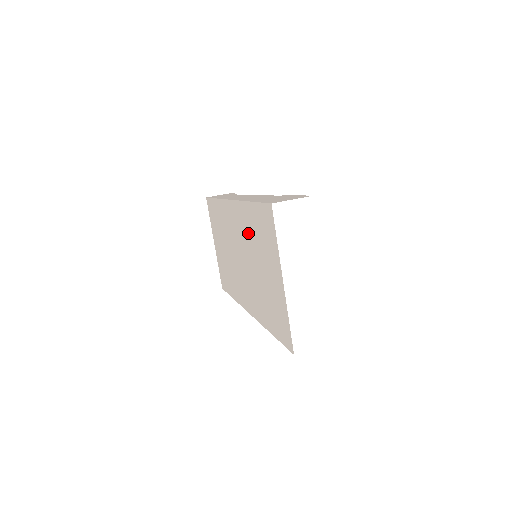
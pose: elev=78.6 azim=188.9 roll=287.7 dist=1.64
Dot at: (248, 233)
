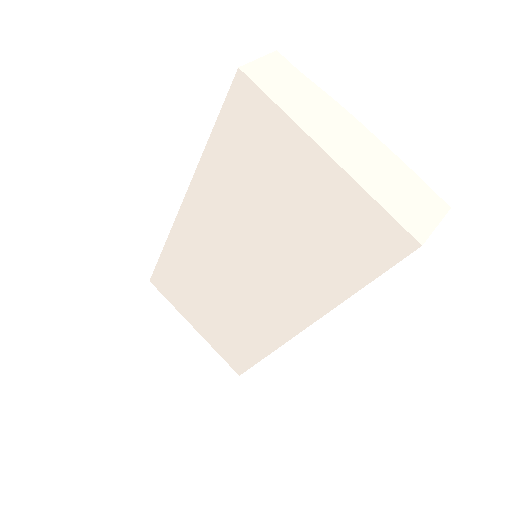
Dot at: (230, 200)
